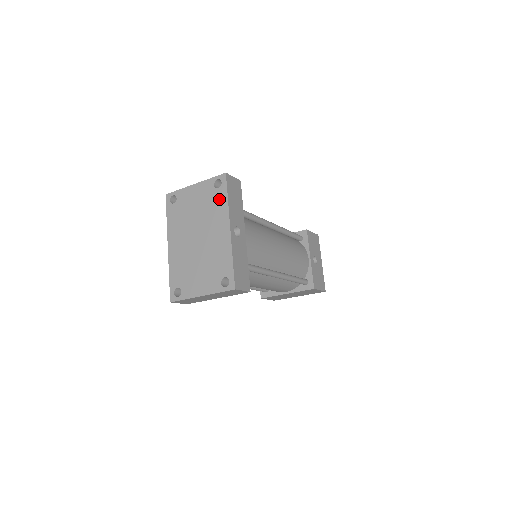
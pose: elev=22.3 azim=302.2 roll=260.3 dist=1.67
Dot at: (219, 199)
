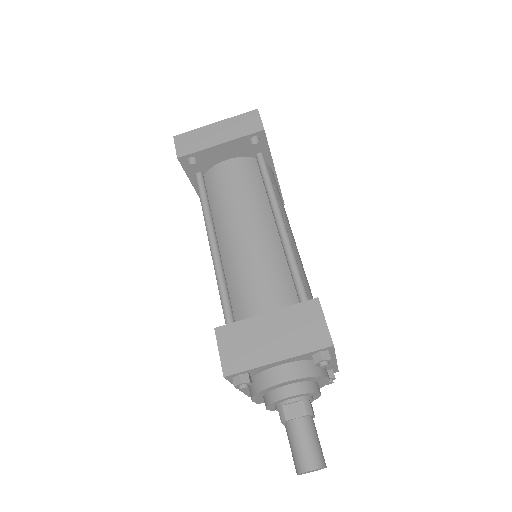
Dot at: occluded
